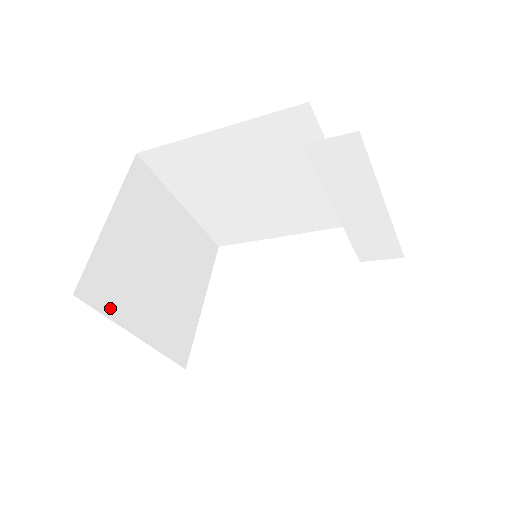
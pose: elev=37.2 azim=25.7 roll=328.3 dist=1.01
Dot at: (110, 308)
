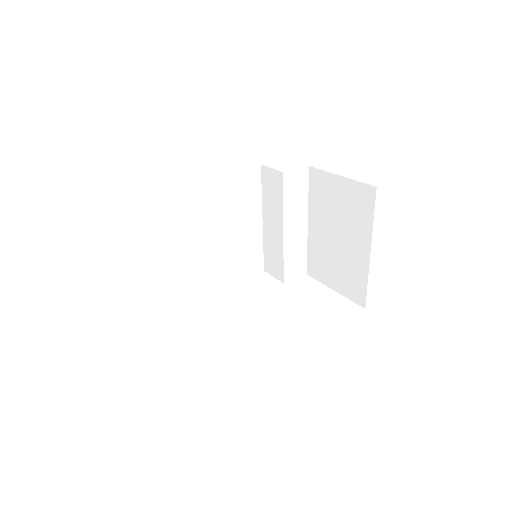
Dot at: occluded
